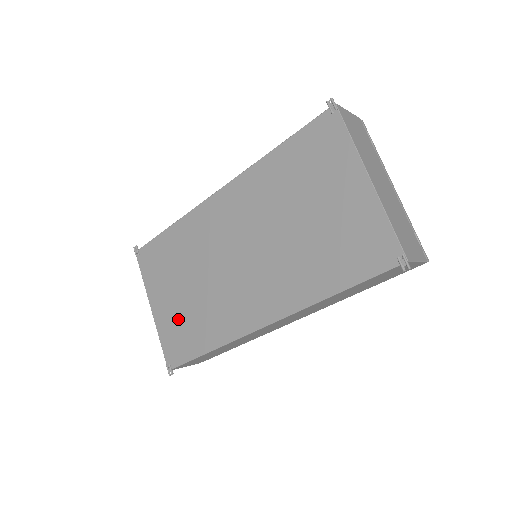
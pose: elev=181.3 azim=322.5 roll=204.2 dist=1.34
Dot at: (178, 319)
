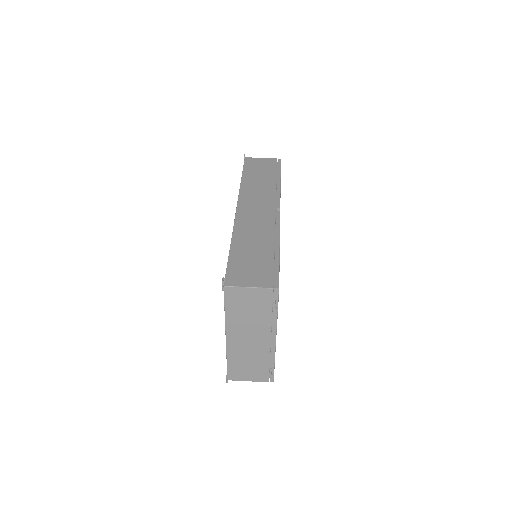
Dot at: occluded
